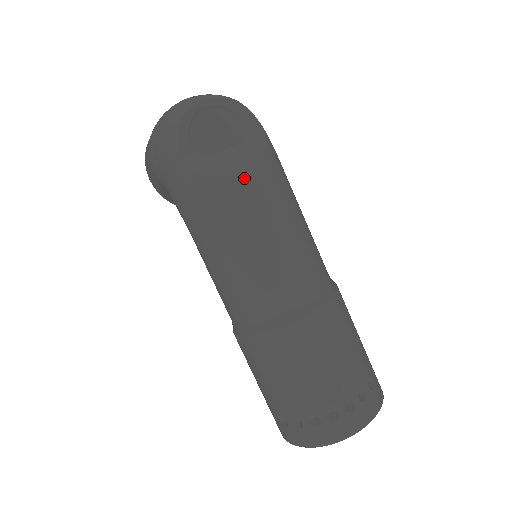
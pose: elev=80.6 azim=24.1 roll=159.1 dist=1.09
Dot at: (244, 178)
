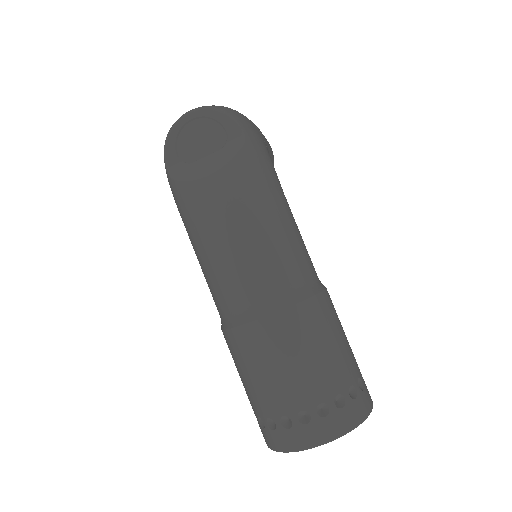
Dot at: (209, 183)
